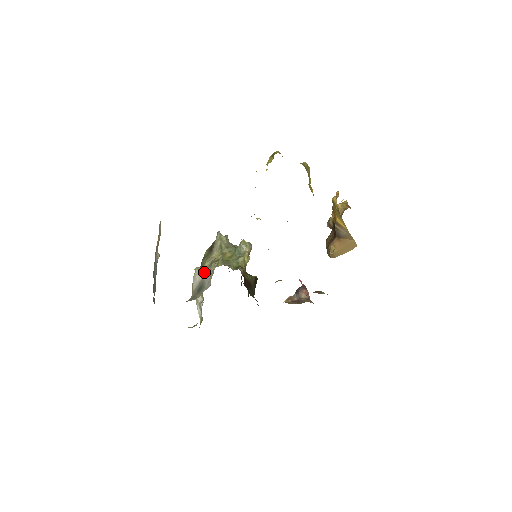
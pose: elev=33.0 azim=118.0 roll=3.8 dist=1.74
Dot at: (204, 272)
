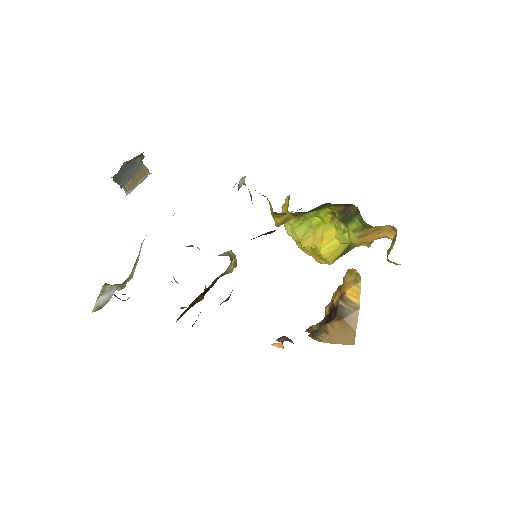
Dot at: occluded
